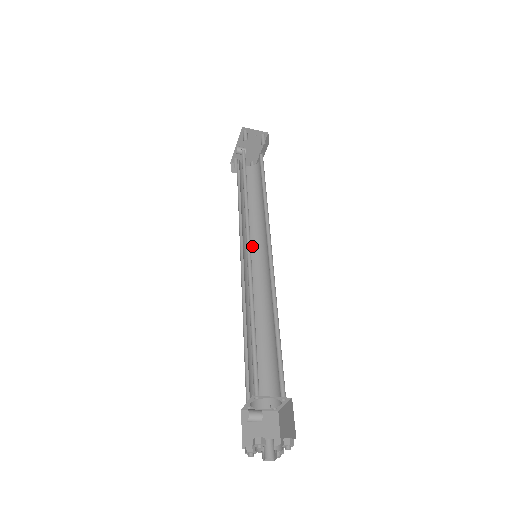
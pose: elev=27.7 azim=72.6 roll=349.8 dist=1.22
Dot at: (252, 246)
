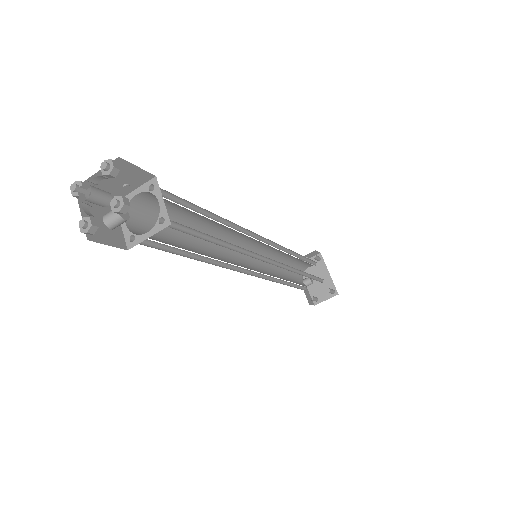
Dot at: occluded
